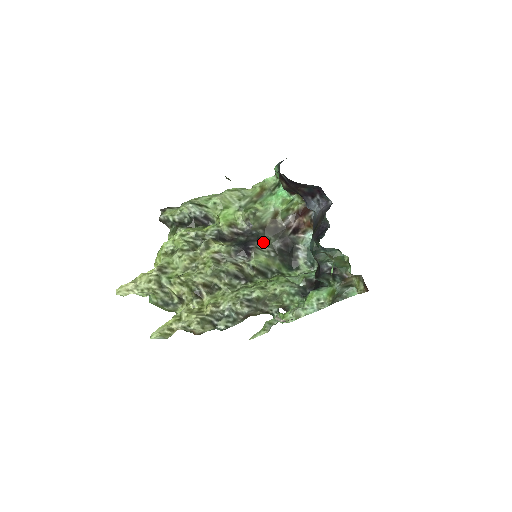
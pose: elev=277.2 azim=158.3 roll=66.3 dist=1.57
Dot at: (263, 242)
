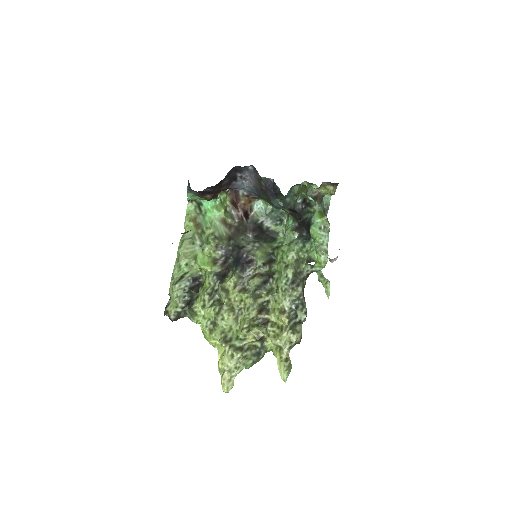
Dot at: (242, 246)
